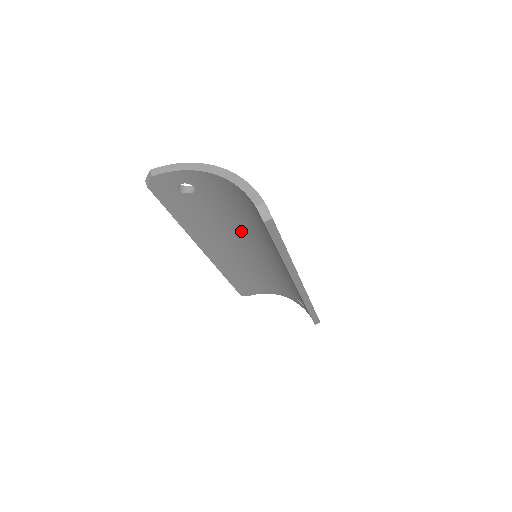
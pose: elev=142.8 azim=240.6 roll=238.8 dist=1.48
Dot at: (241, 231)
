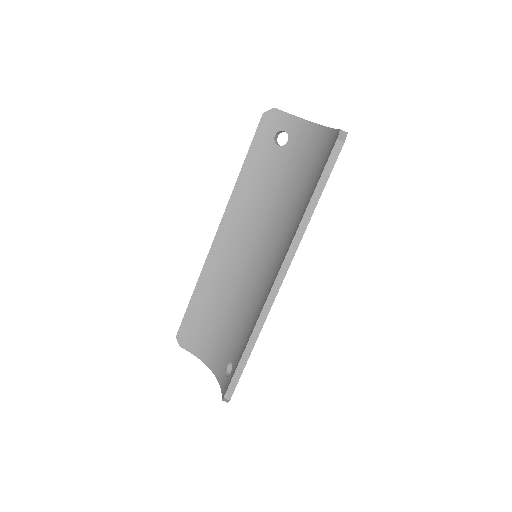
Dot at: (272, 216)
